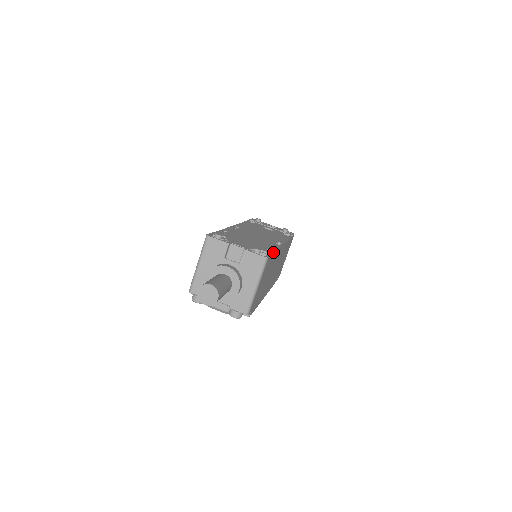
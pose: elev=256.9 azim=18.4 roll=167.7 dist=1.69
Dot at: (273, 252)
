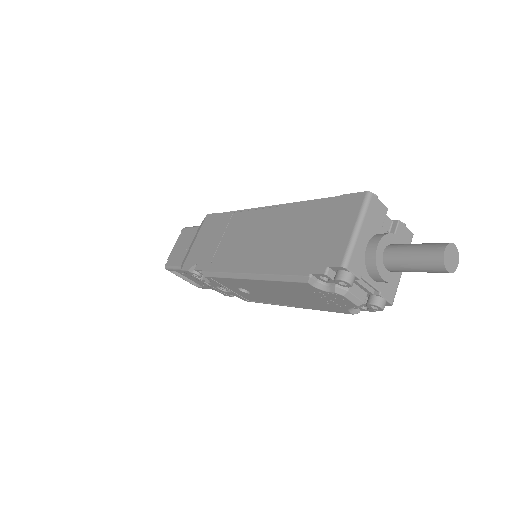
Dot at: occluded
